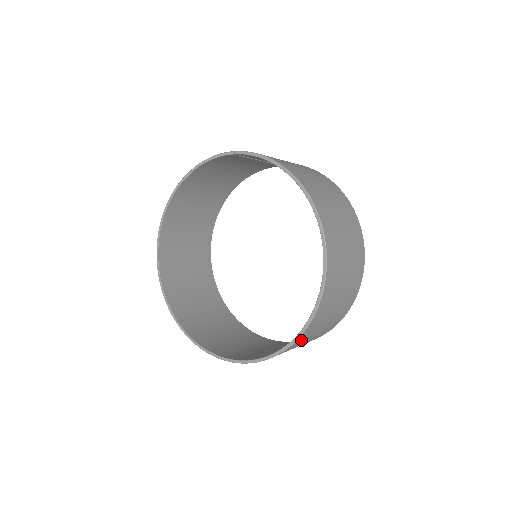
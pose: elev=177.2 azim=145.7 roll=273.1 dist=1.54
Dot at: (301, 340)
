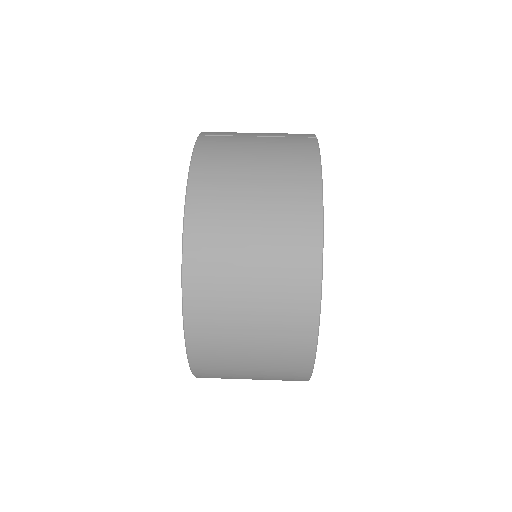
Dot at: (214, 377)
